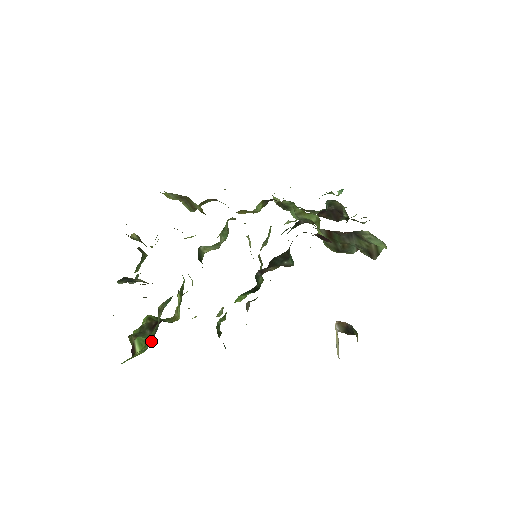
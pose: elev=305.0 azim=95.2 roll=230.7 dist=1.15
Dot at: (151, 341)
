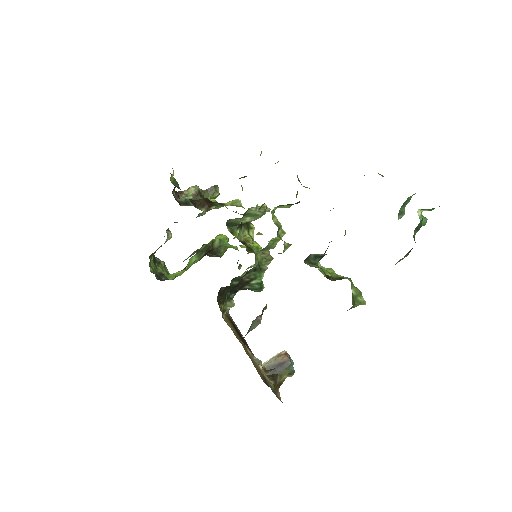
Dot at: occluded
